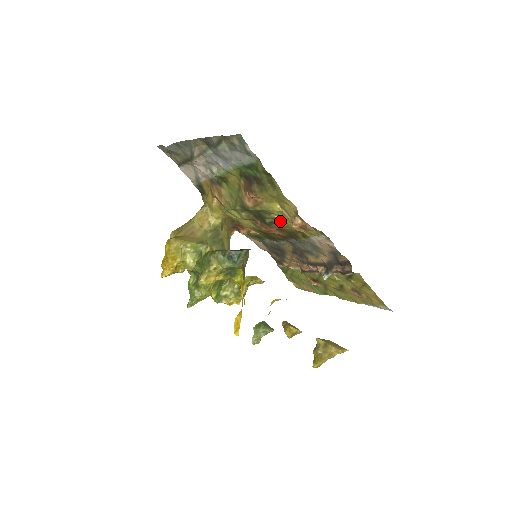
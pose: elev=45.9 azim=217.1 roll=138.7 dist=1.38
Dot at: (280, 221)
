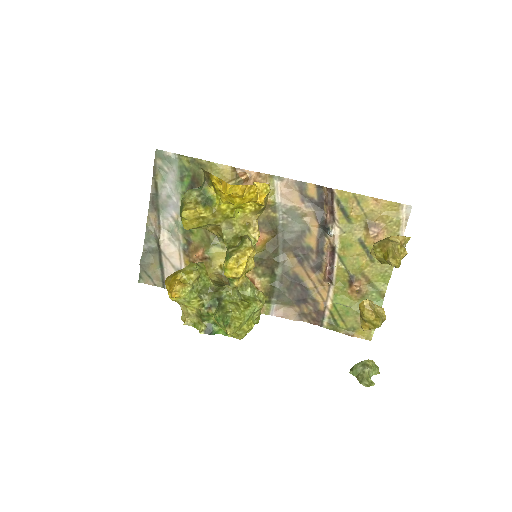
Dot at: occluded
